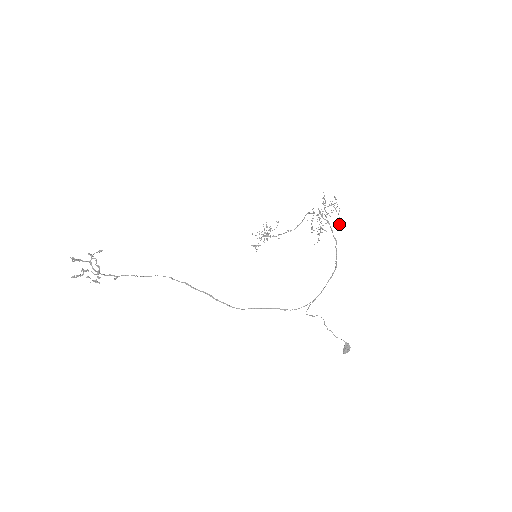
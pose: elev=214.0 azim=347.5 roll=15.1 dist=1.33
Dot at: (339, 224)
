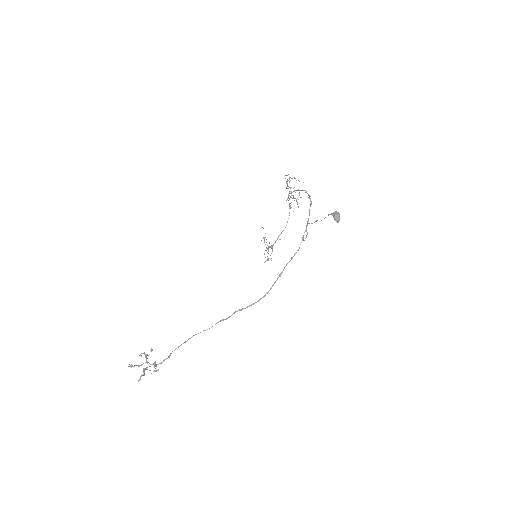
Dot at: occluded
